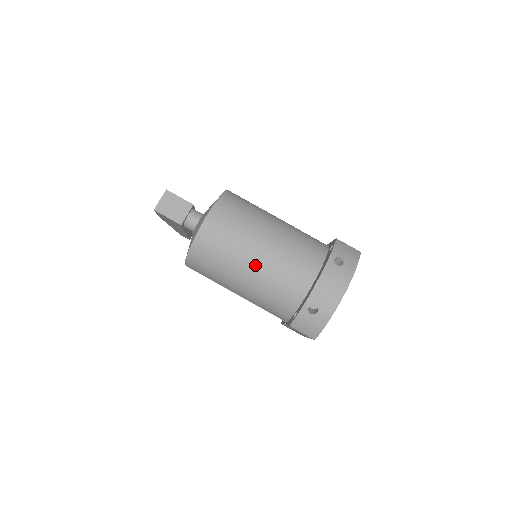
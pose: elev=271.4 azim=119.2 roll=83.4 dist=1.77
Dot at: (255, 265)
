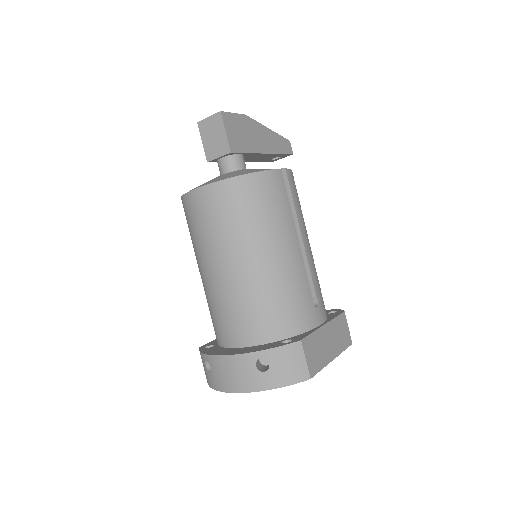
Dot at: (208, 275)
